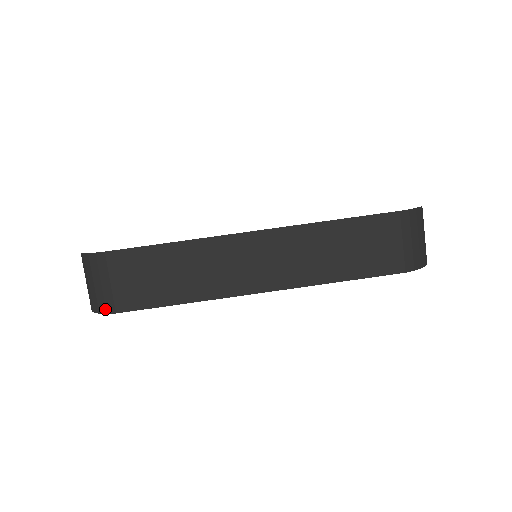
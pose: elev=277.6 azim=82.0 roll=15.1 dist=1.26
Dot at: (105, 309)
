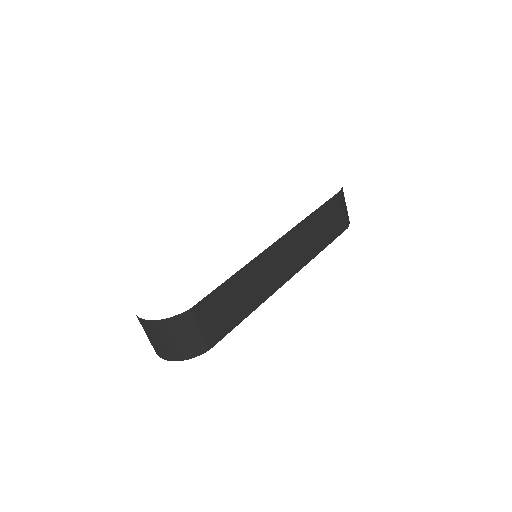
Dot at: (198, 352)
